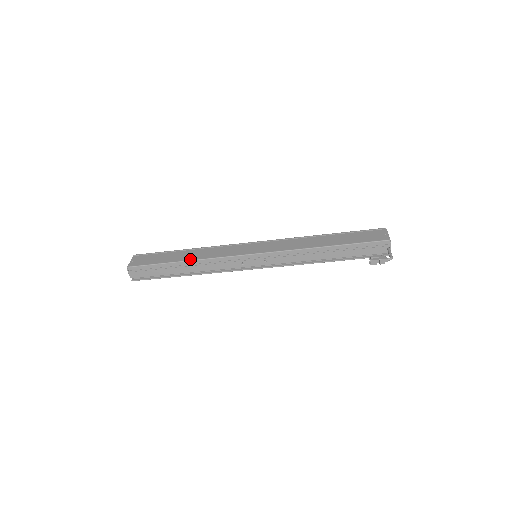
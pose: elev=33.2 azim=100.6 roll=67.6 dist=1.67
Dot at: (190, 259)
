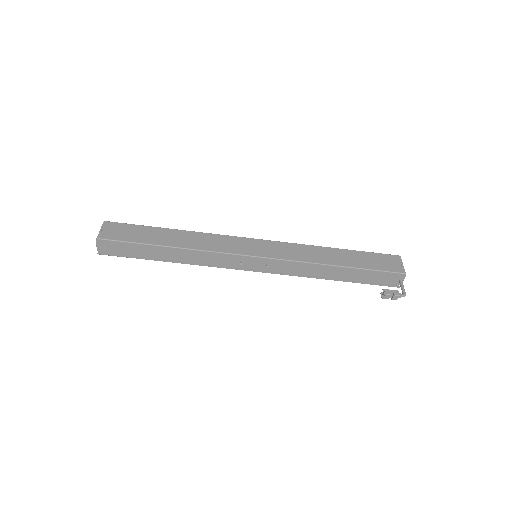
Dot at: (180, 246)
